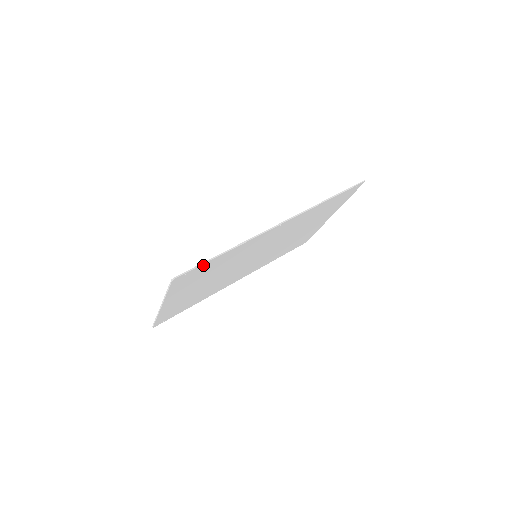
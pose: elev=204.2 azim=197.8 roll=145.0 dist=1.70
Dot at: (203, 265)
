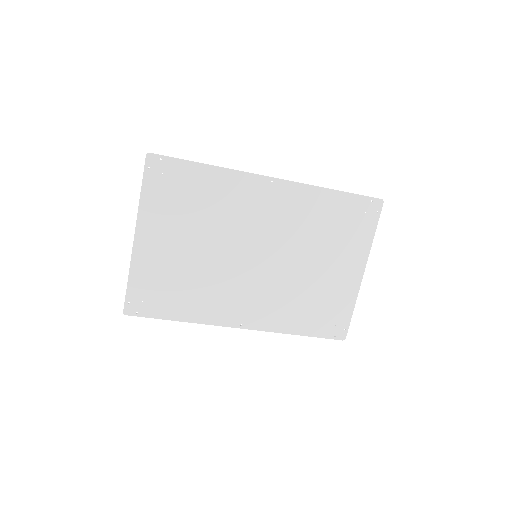
Dot at: (181, 164)
